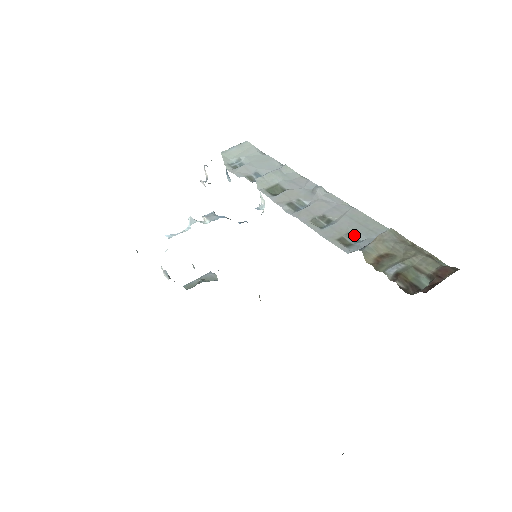
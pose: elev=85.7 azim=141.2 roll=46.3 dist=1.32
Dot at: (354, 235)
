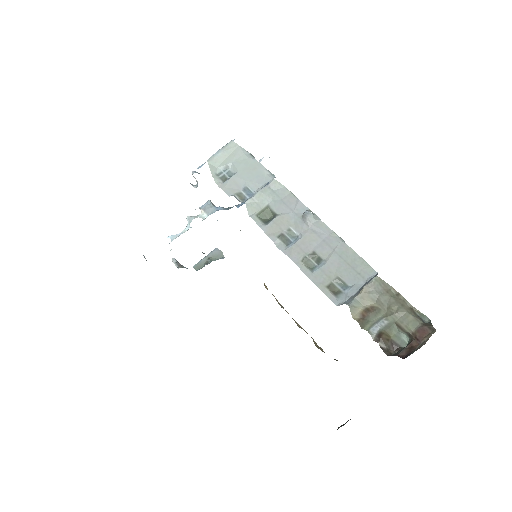
Dot at: (343, 279)
